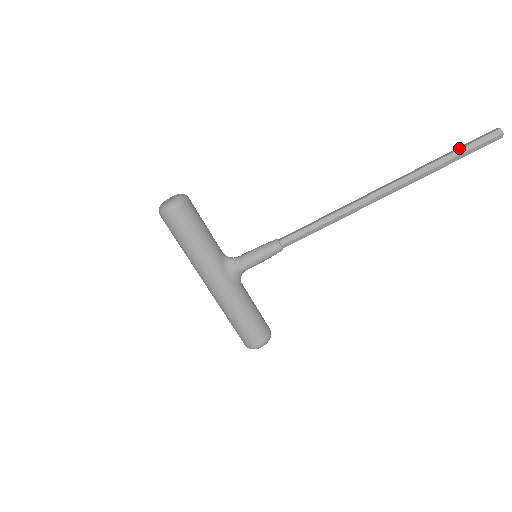
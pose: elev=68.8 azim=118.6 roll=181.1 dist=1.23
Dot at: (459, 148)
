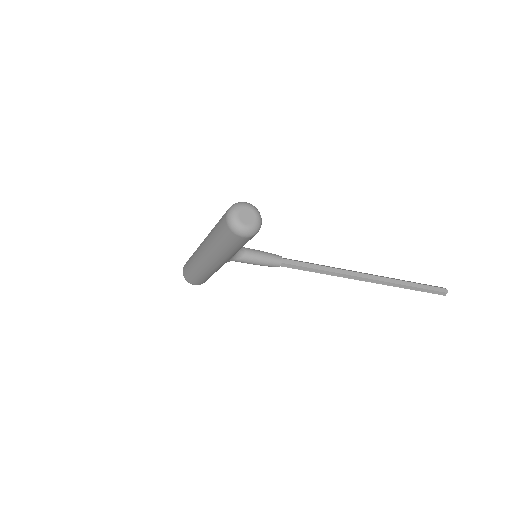
Dot at: (423, 287)
